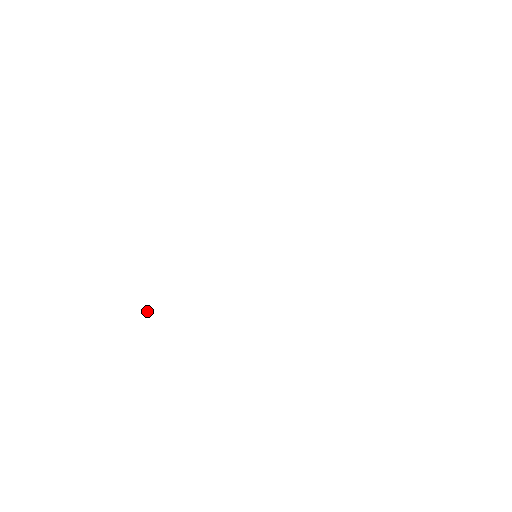
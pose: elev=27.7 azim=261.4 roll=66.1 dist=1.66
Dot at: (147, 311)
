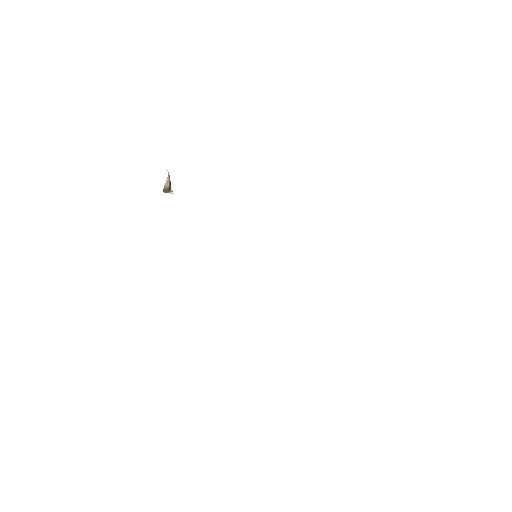
Dot at: (168, 183)
